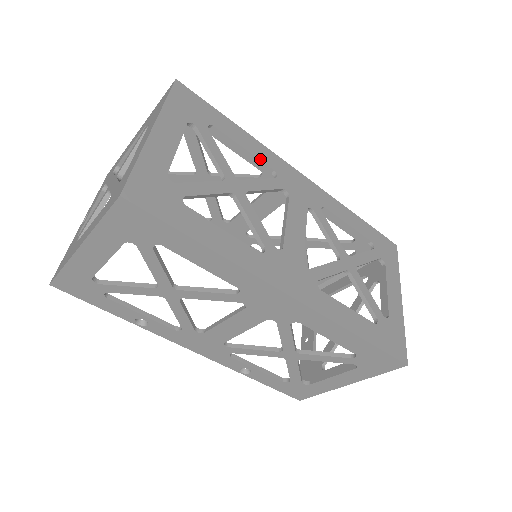
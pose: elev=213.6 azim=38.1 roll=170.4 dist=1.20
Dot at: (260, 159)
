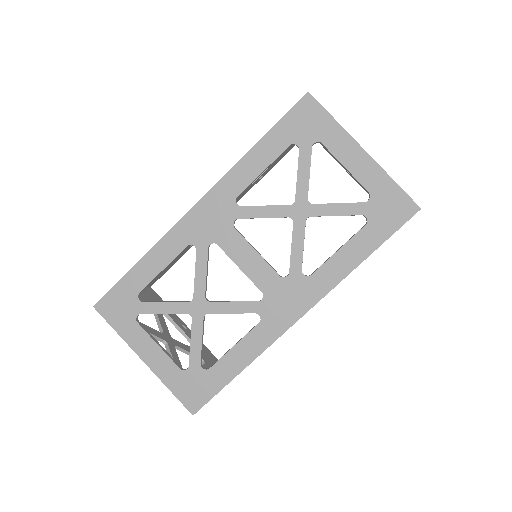
Dot at: (175, 256)
